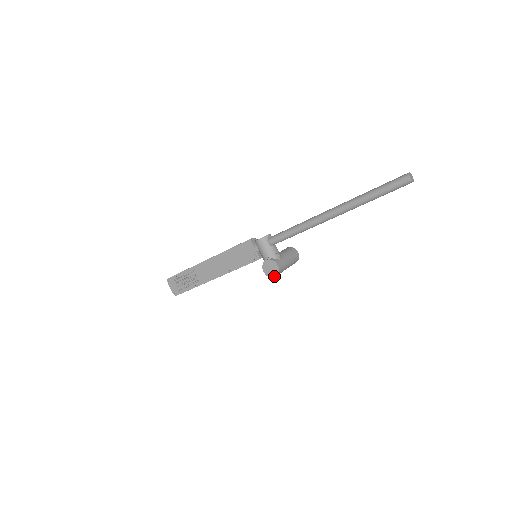
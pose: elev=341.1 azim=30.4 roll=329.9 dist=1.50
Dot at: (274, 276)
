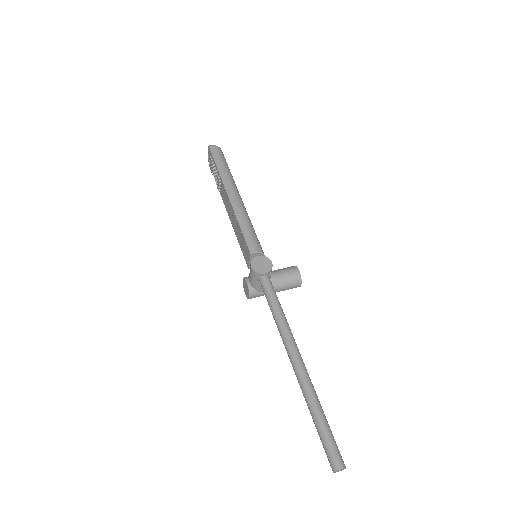
Dot at: (245, 294)
